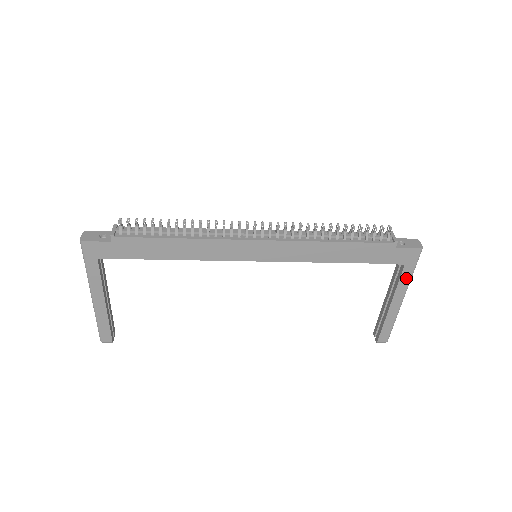
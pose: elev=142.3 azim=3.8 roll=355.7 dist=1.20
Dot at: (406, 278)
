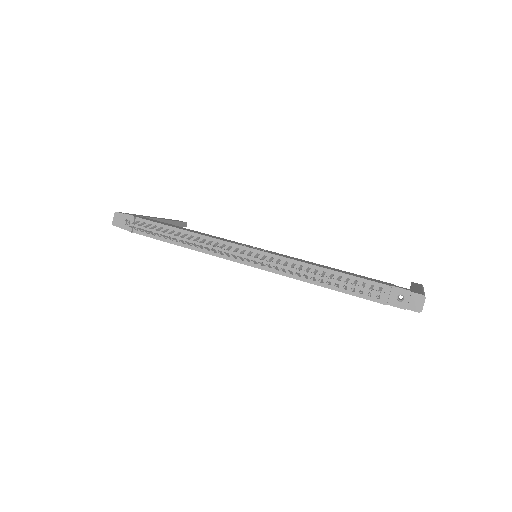
Dot at: occluded
